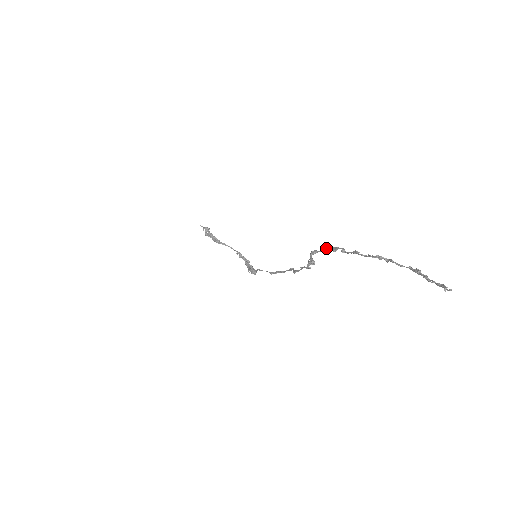
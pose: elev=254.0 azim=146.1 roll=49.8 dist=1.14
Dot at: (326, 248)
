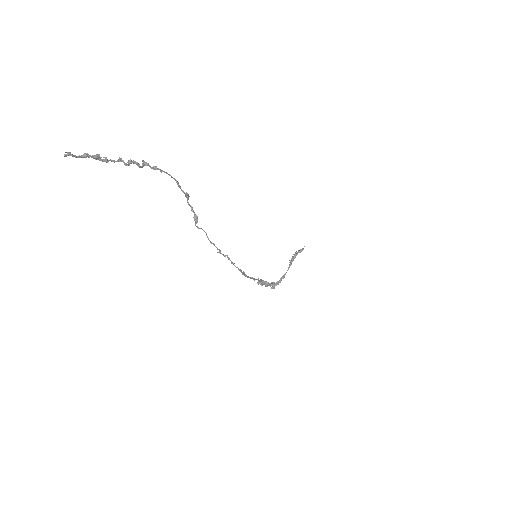
Dot at: occluded
